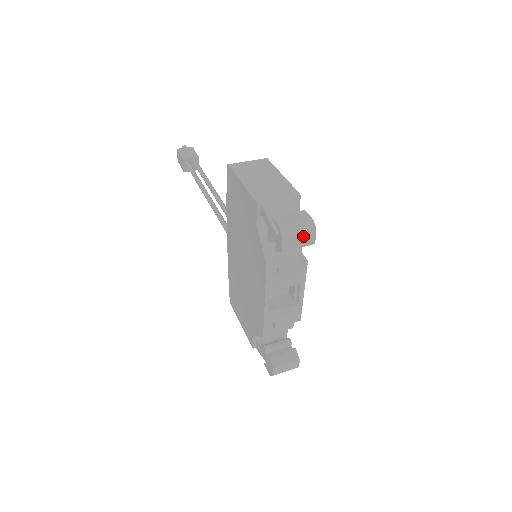
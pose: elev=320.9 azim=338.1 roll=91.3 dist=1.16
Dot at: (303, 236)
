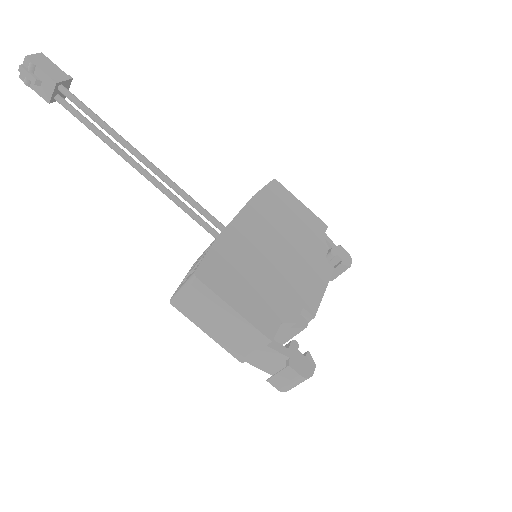
Dot at: occluded
